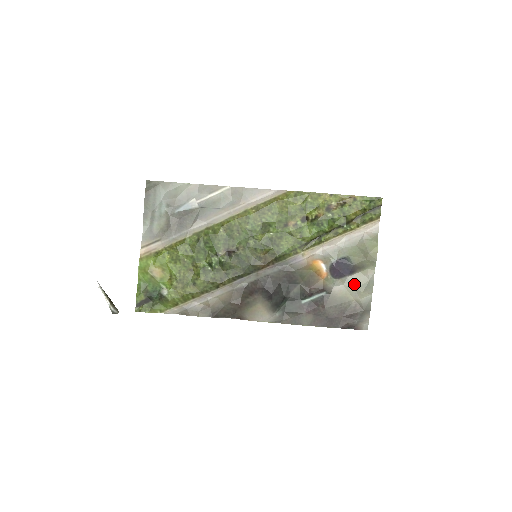
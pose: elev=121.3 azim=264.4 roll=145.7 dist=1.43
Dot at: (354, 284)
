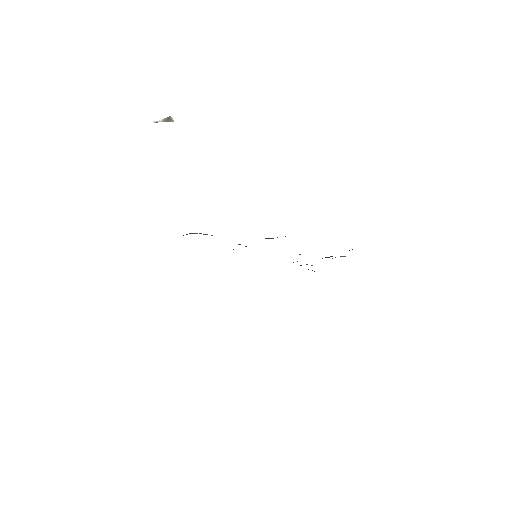
Dot at: occluded
